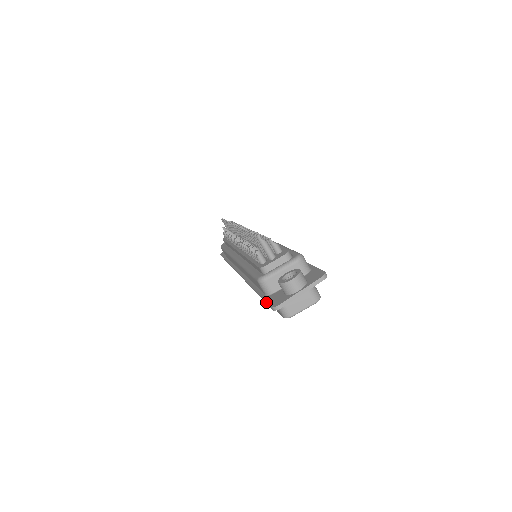
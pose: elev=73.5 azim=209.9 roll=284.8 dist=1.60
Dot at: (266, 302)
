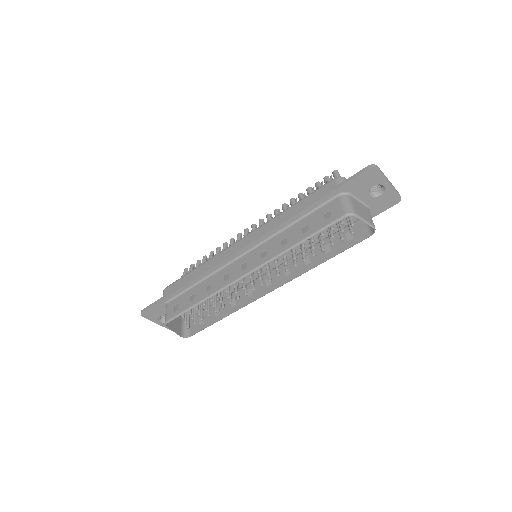
Dot at: (351, 176)
